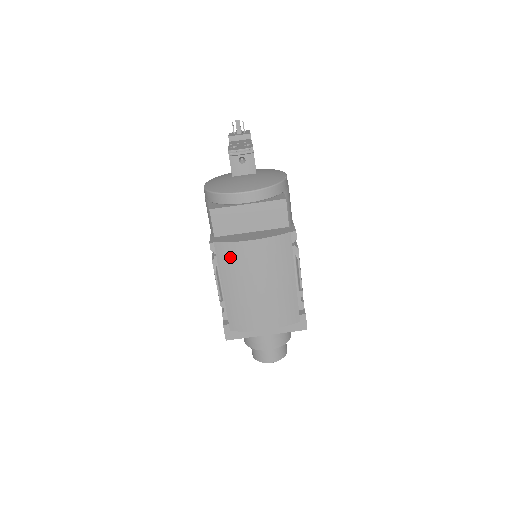
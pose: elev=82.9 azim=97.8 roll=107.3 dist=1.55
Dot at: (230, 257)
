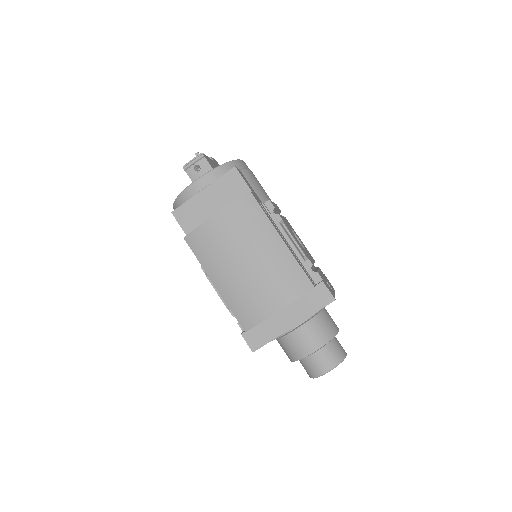
Dot at: (203, 244)
